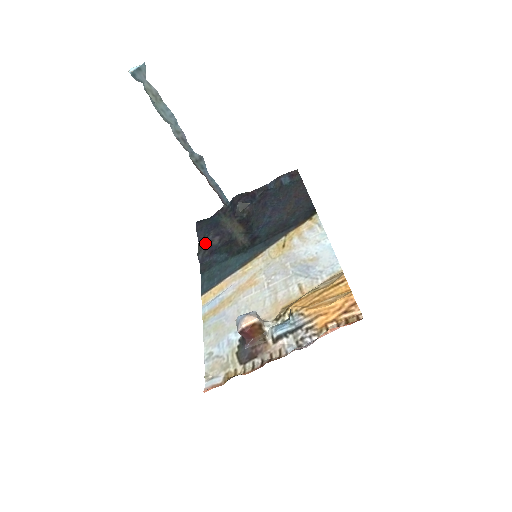
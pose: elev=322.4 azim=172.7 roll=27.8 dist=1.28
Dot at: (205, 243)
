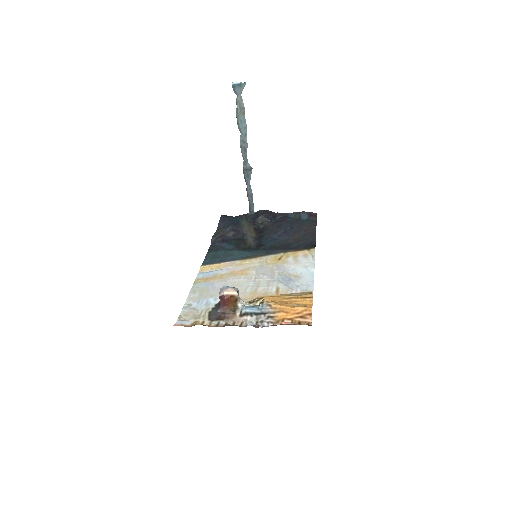
Dot at: (222, 232)
